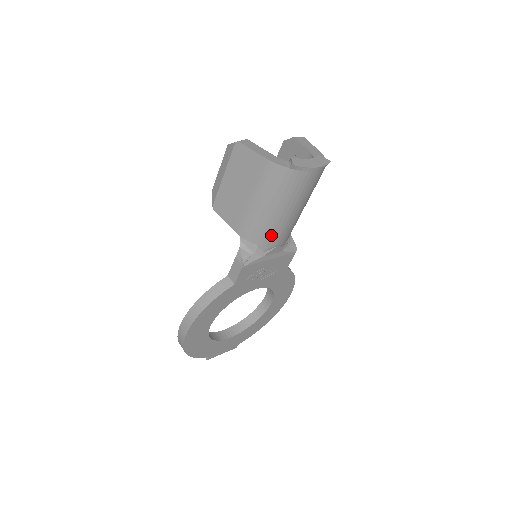
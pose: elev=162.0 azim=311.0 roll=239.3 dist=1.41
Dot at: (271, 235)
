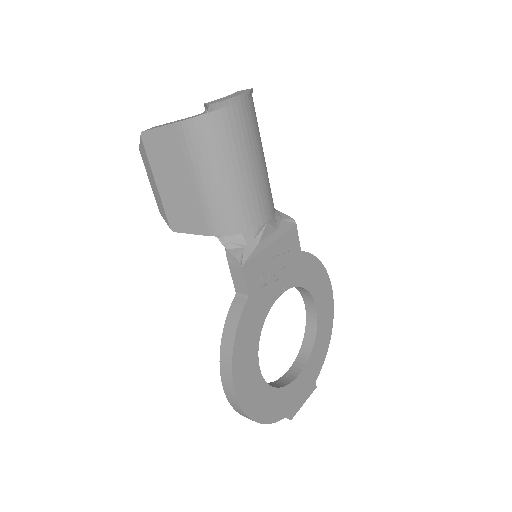
Dot at: (248, 211)
